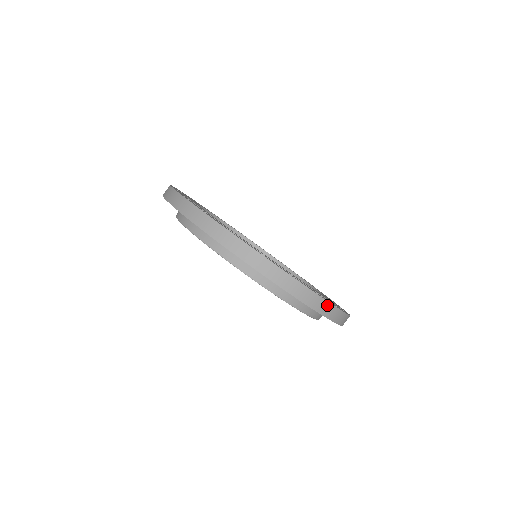
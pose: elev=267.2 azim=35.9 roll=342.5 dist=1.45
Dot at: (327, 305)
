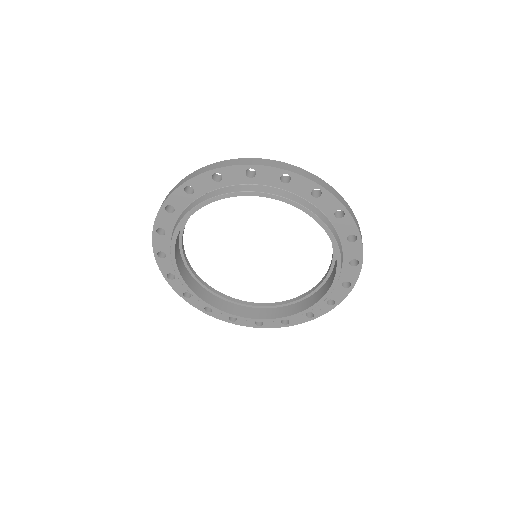
Dot at: (295, 168)
